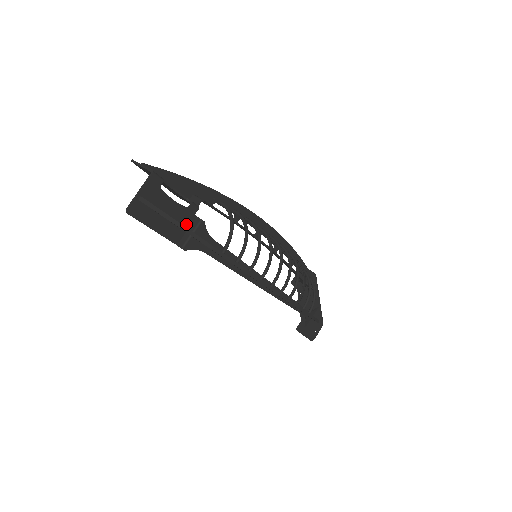
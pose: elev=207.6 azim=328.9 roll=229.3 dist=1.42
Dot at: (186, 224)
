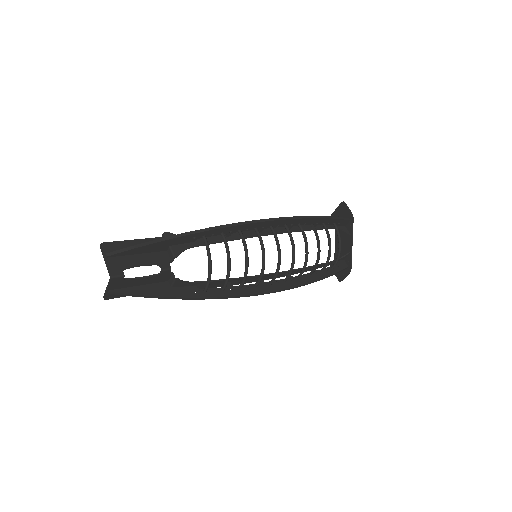
Dot at: (164, 280)
